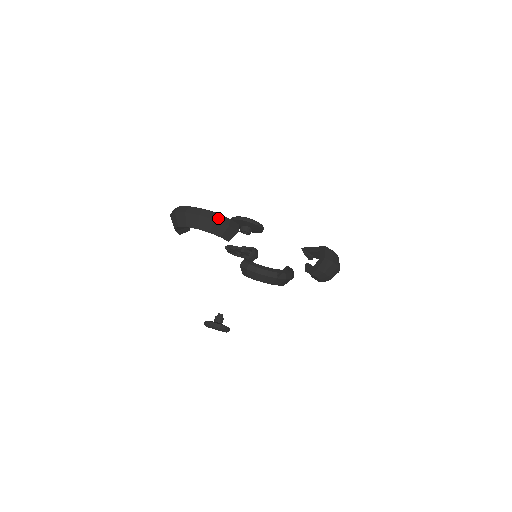
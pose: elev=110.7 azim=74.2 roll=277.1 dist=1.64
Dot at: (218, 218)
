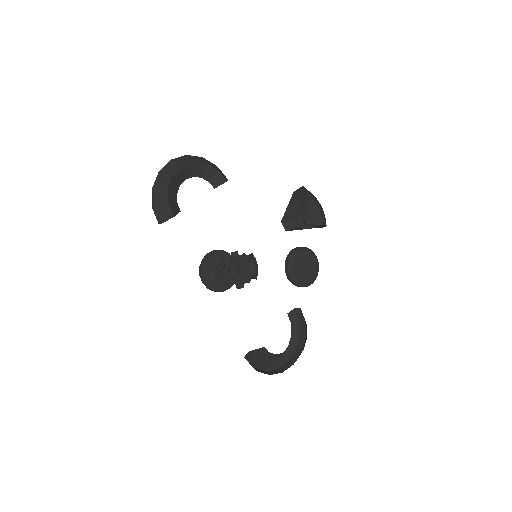
Dot at: occluded
